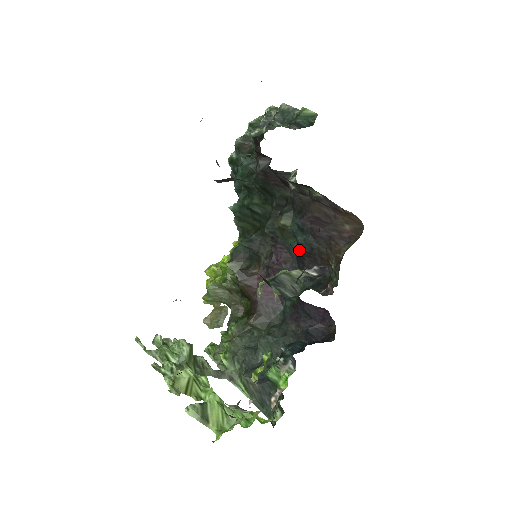
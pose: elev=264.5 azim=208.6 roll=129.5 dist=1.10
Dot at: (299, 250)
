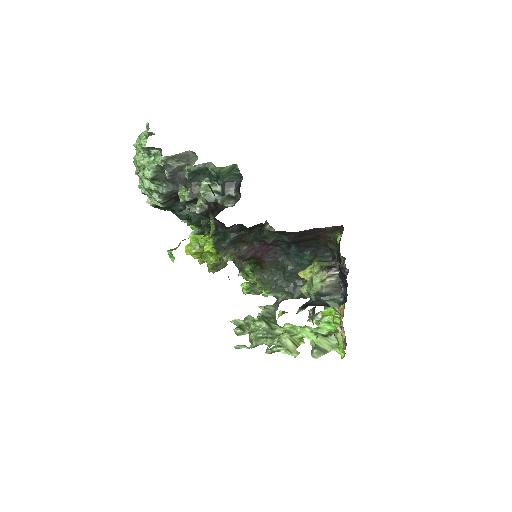
Dot at: occluded
